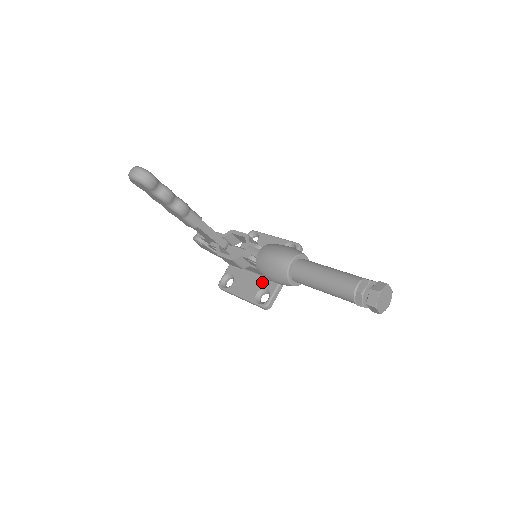
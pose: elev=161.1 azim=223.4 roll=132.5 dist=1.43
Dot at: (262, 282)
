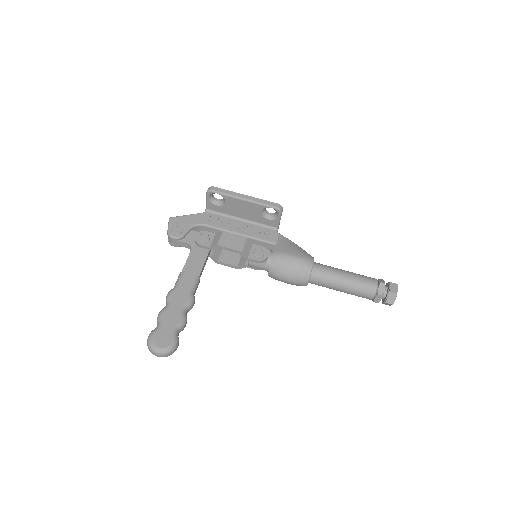
Dot at: occluded
